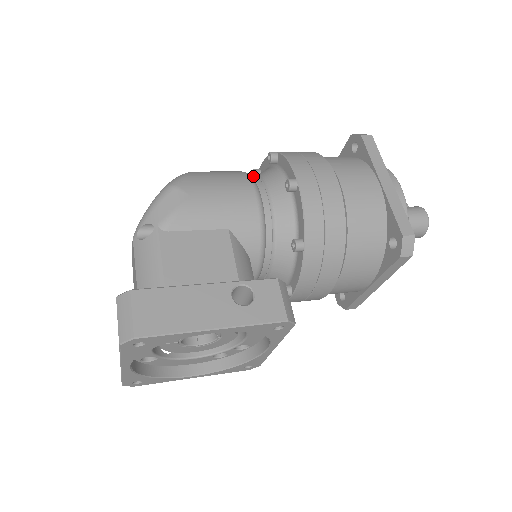
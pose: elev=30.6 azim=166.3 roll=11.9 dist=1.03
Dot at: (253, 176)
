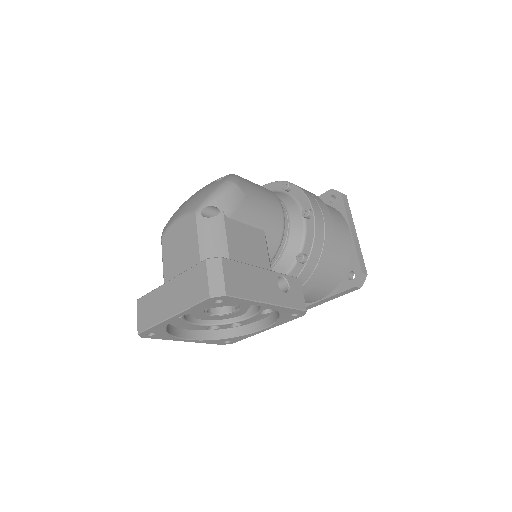
Dot at: occluded
